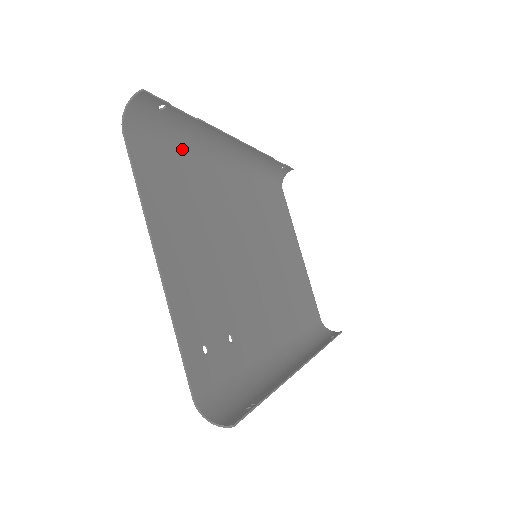
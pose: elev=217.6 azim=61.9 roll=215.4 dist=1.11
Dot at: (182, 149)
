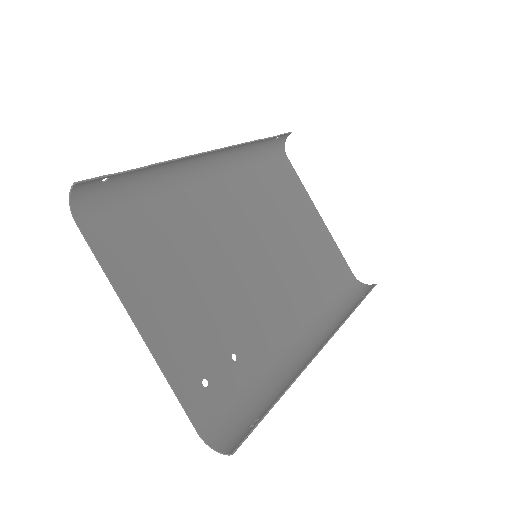
Dot at: (146, 195)
